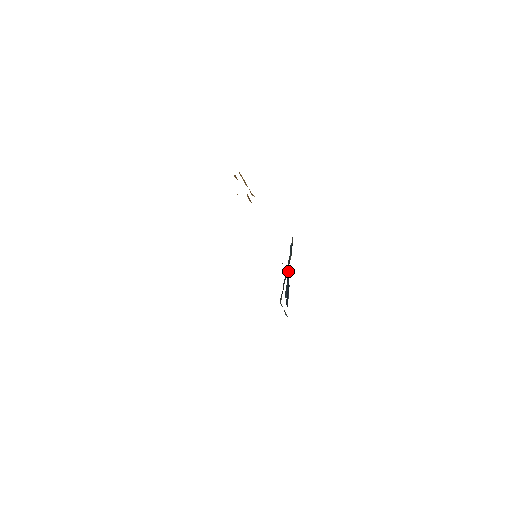
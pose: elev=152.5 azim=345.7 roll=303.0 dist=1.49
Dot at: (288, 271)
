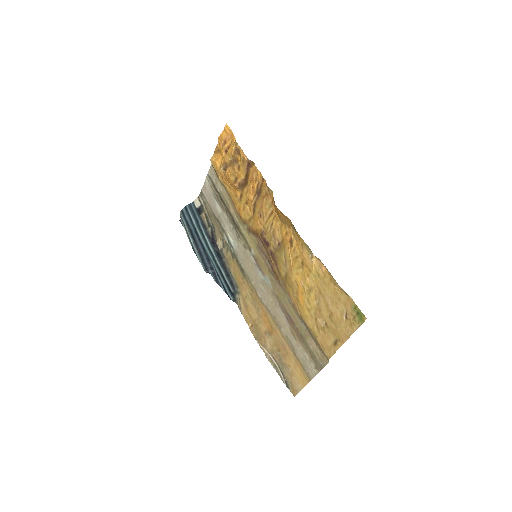
Dot at: (198, 240)
